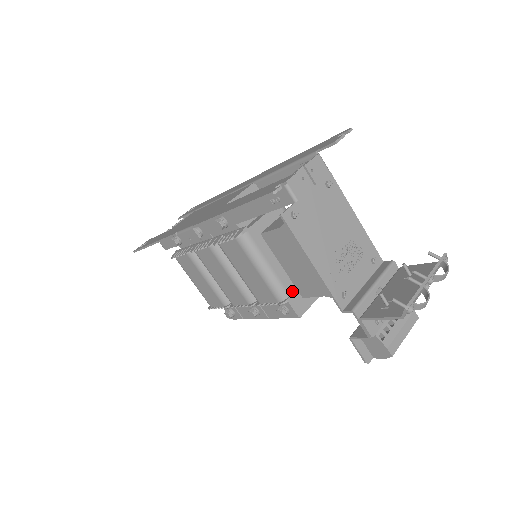
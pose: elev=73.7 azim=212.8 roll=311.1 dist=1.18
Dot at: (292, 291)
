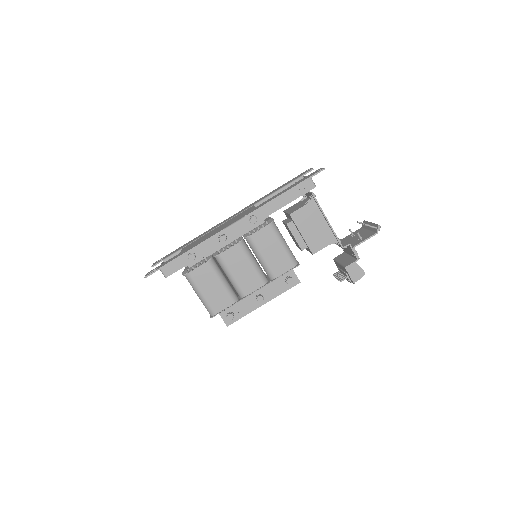
Dot at: (297, 261)
